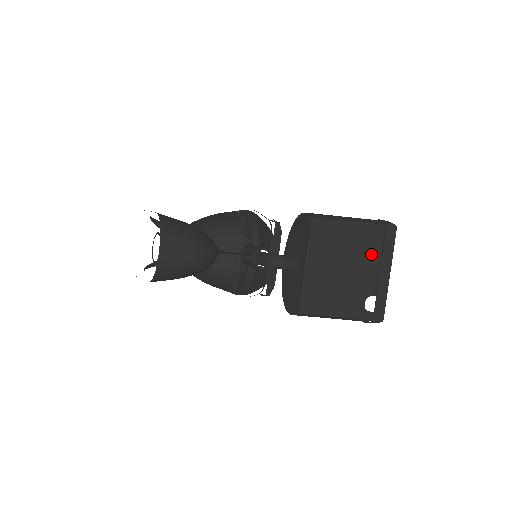
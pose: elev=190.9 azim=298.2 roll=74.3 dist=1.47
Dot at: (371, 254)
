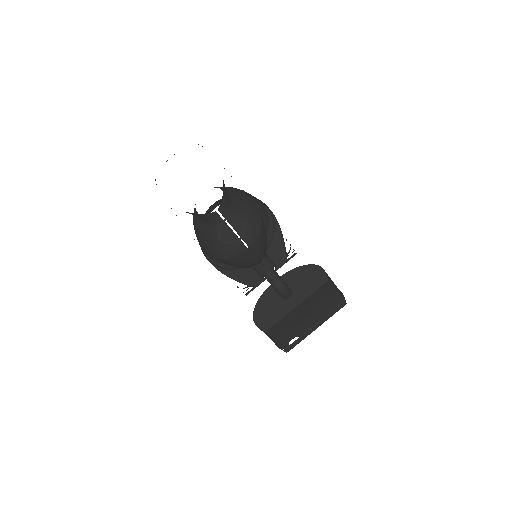
Dot at: (323, 314)
